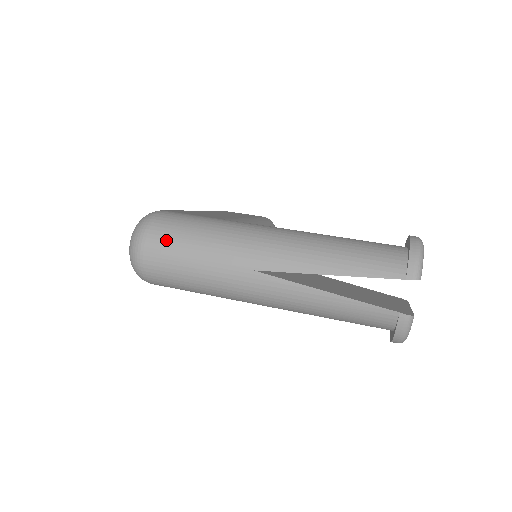
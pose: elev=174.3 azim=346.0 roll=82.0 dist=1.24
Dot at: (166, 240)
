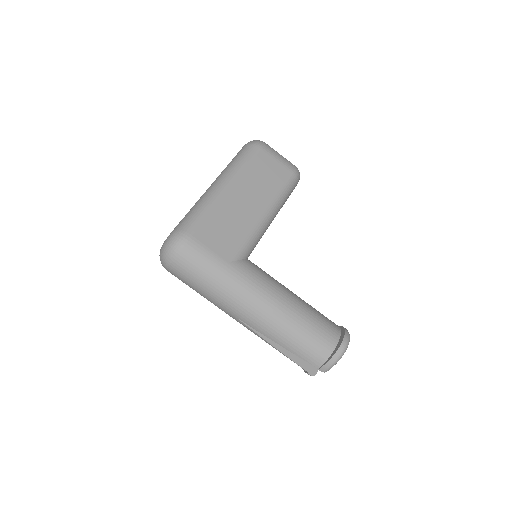
Dot at: (185, 273)
